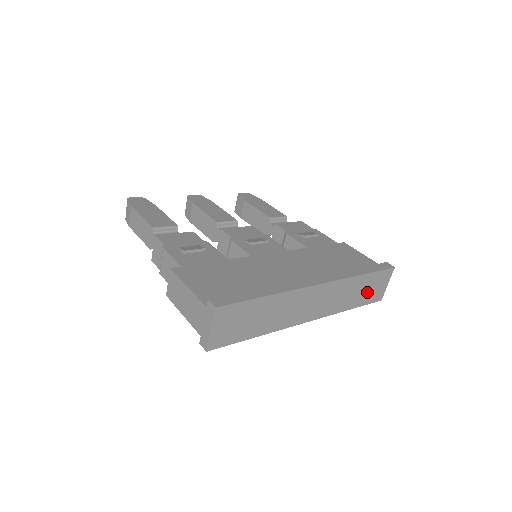
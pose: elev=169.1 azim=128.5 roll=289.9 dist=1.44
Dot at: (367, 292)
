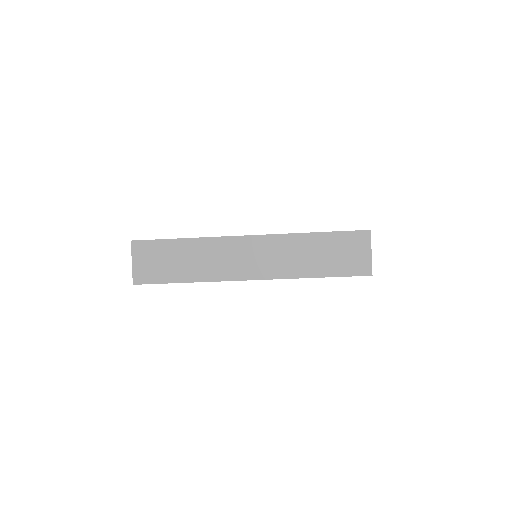
Dot at: (335, 258)
